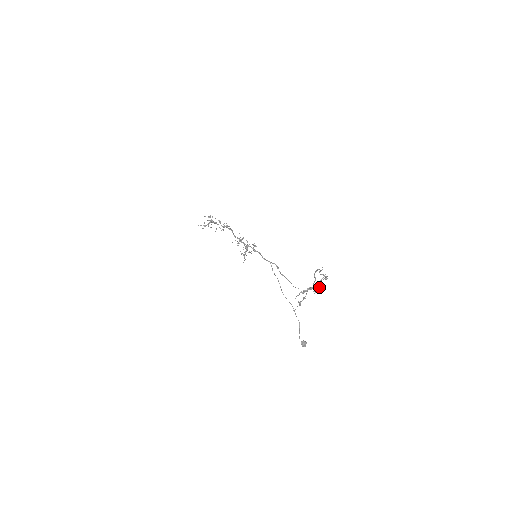
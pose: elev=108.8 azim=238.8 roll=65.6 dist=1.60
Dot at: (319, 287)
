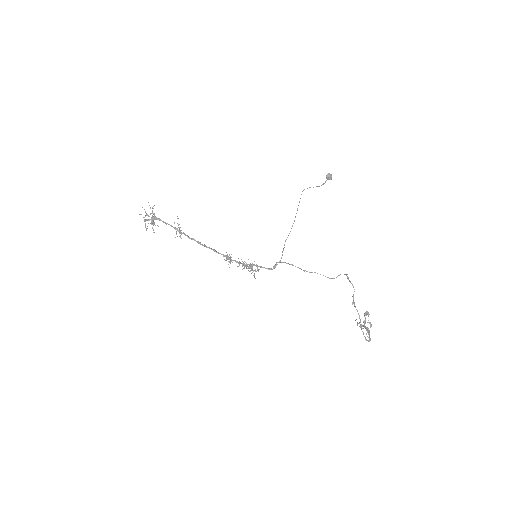
Dot at: occluded
